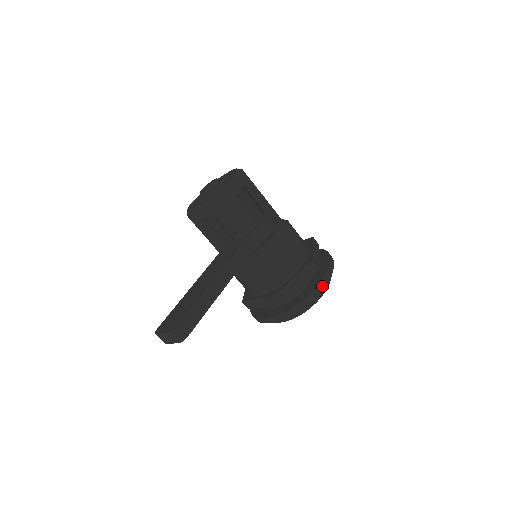
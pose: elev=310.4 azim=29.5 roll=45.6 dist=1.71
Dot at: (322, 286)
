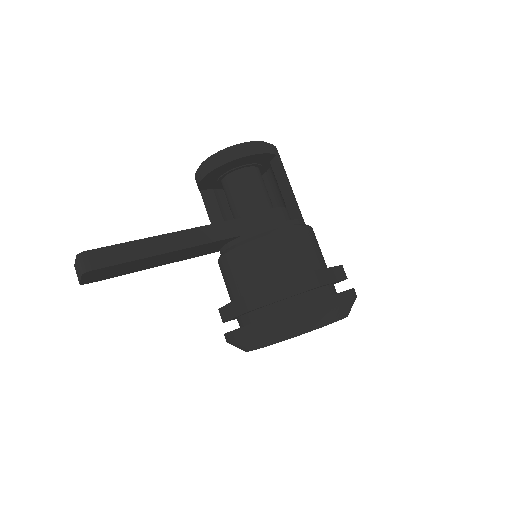
Dot at: (313, 309)
